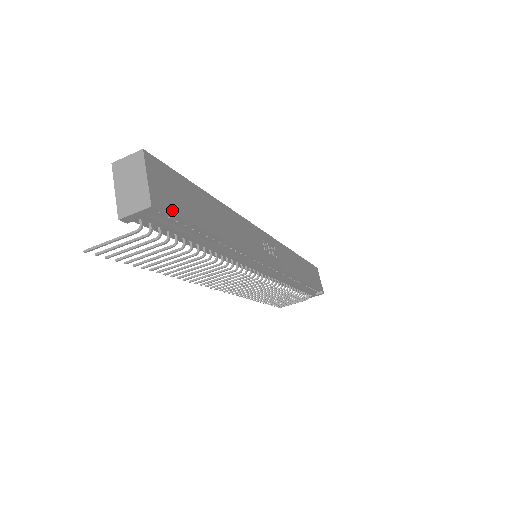
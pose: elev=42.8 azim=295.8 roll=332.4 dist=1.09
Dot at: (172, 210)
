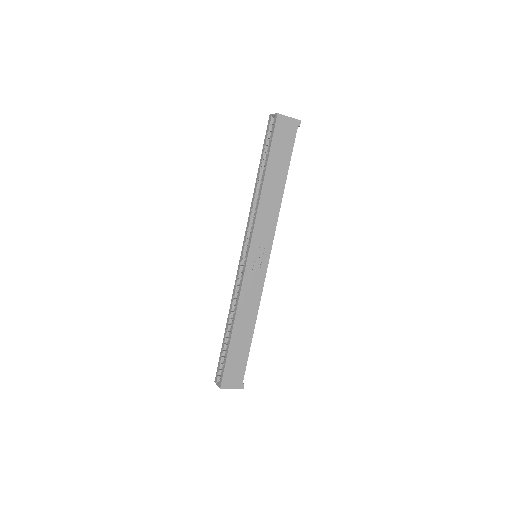
Dot at: (243, 375)
